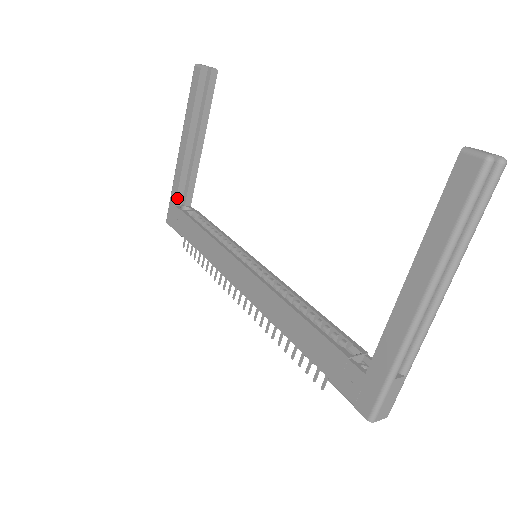
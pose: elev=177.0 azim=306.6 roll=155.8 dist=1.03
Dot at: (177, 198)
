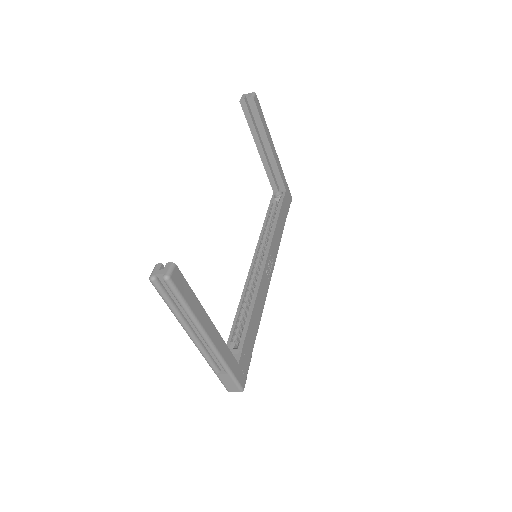
Dot at: (272, 187)
